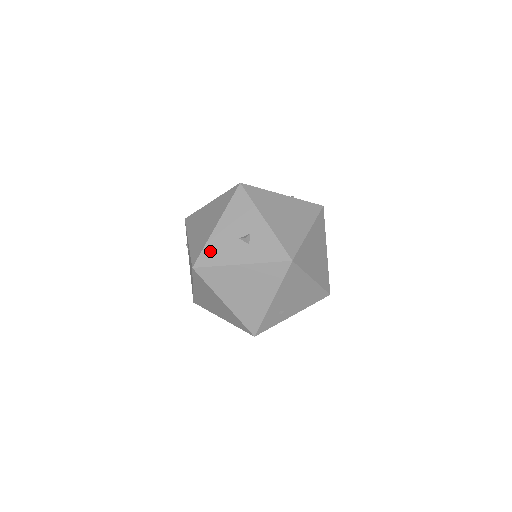
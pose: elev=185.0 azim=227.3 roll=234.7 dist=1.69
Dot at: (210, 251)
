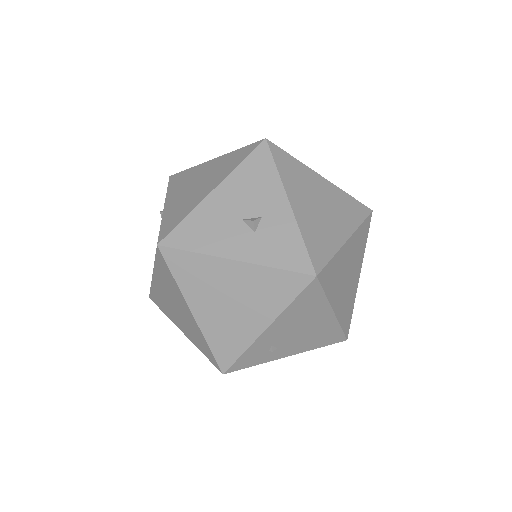
Dot at: (192, 227)
